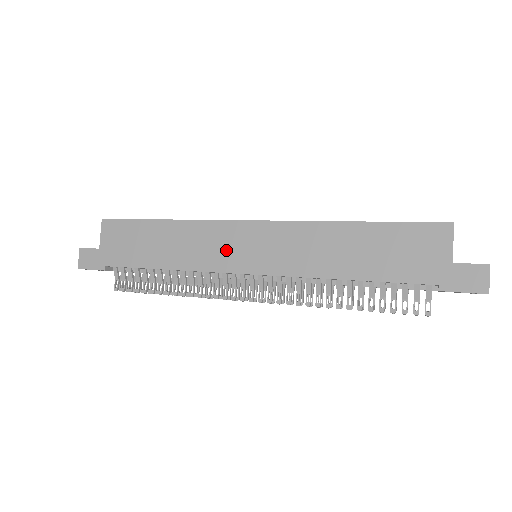
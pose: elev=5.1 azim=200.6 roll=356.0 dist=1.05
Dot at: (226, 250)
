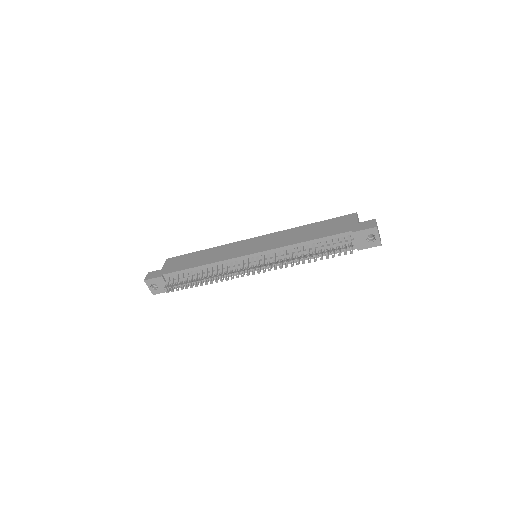
Dot at: (239, 250)
